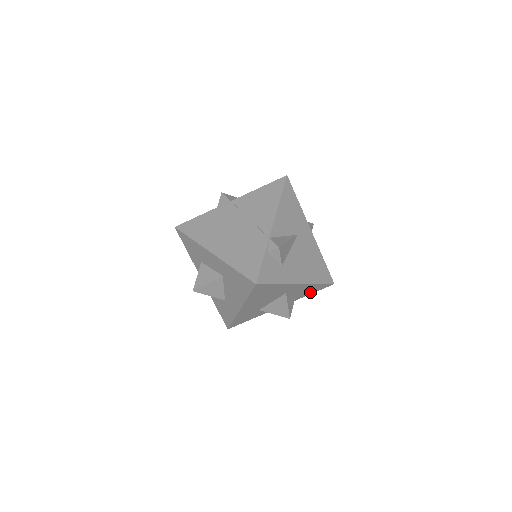
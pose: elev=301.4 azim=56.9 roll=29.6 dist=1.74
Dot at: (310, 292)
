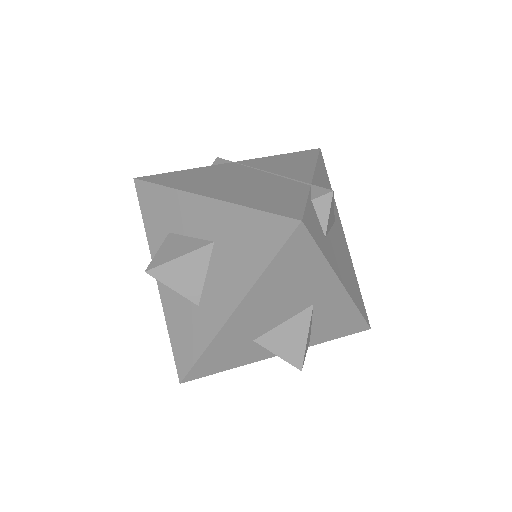
Dot at: (335, 332)
